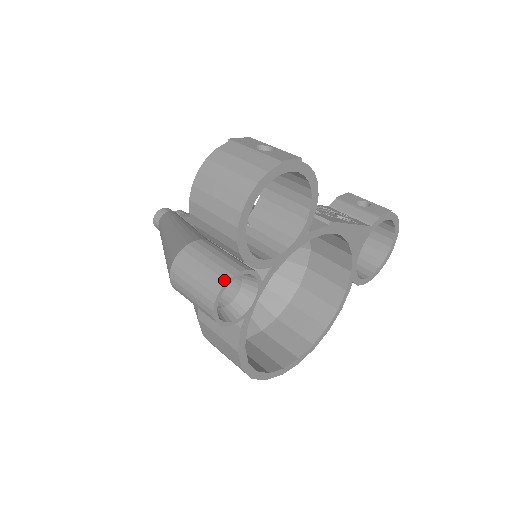
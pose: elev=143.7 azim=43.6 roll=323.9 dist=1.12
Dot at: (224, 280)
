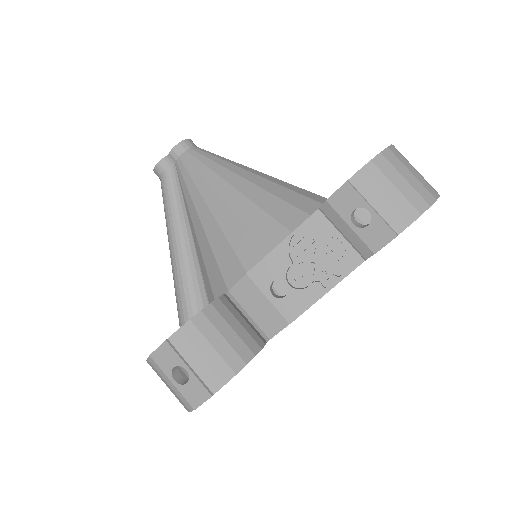
Dot at: occluded
